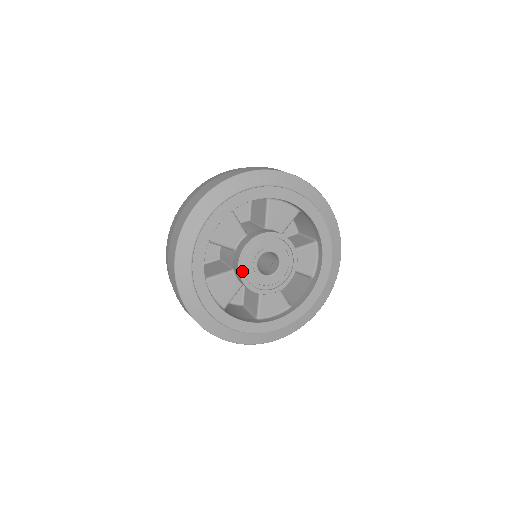
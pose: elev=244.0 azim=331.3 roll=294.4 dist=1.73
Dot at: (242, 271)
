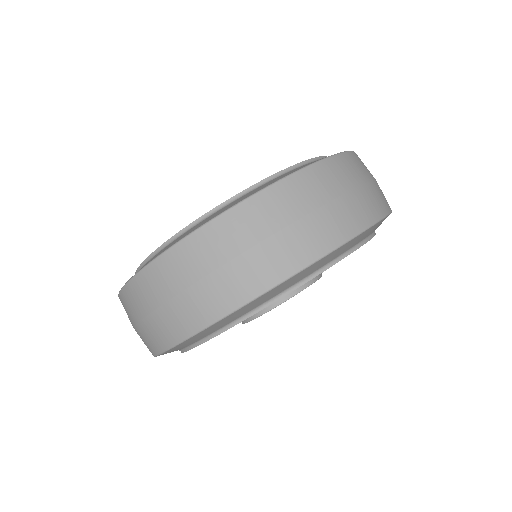
Dot at: occluded
